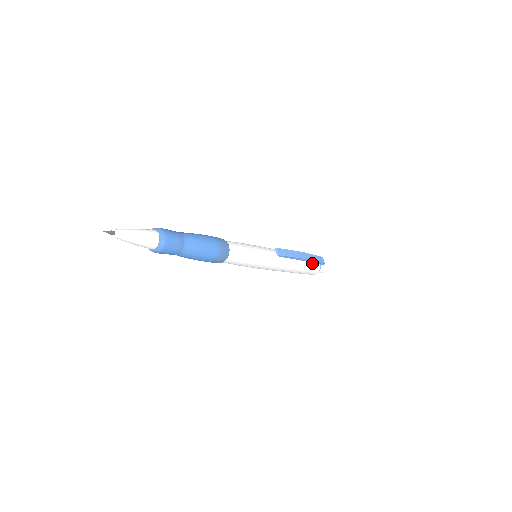
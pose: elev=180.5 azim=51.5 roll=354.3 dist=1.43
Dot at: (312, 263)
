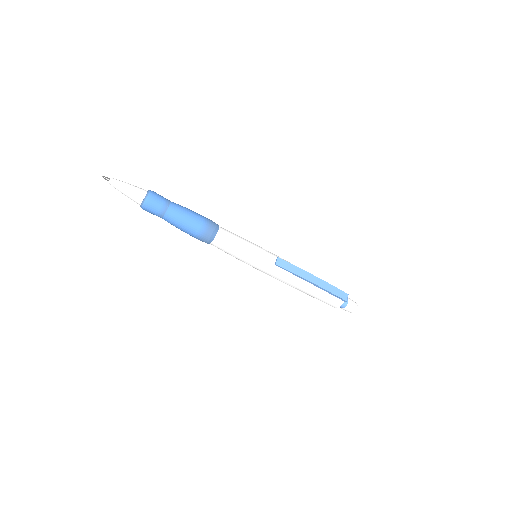
Dot at: (331, 294)
